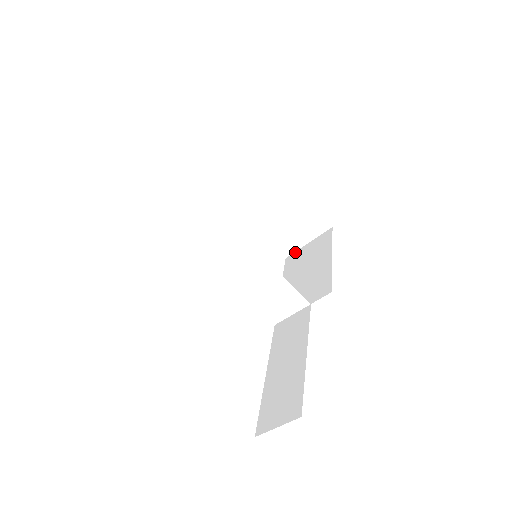
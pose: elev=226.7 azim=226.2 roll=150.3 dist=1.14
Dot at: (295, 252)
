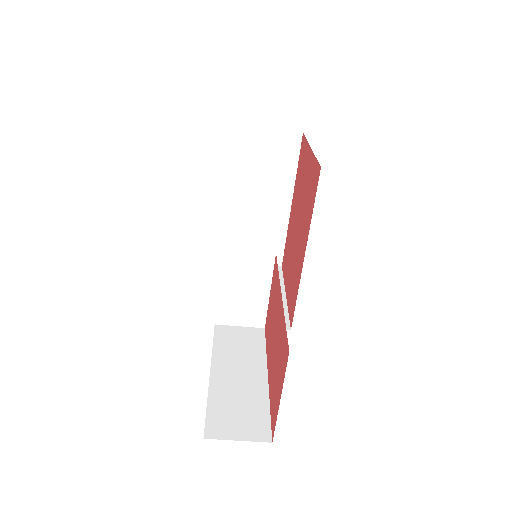
Dot at: occluded
